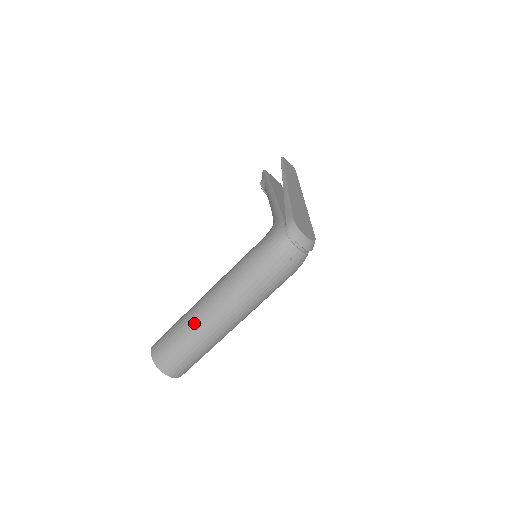
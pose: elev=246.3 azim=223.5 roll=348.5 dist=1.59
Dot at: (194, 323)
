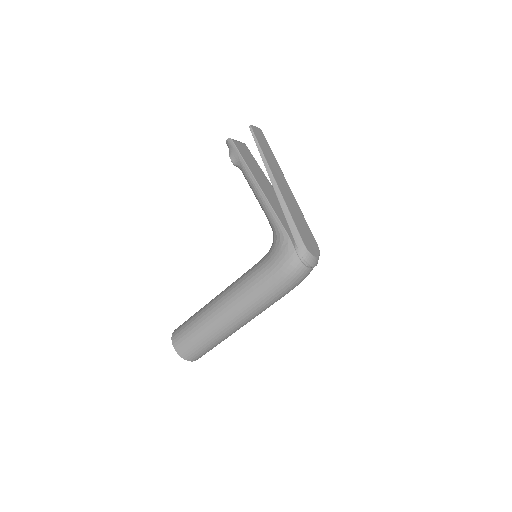
Dot at: (218, 330)
